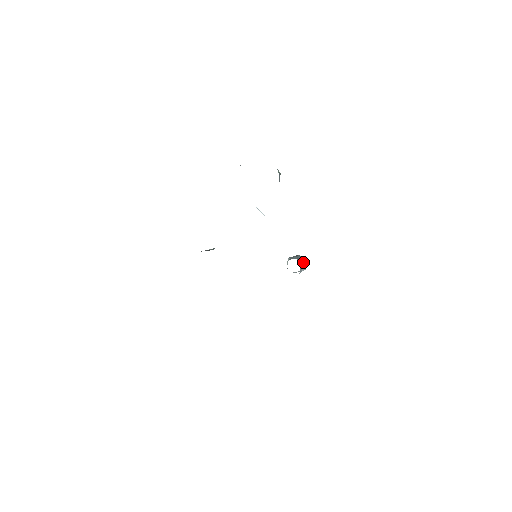
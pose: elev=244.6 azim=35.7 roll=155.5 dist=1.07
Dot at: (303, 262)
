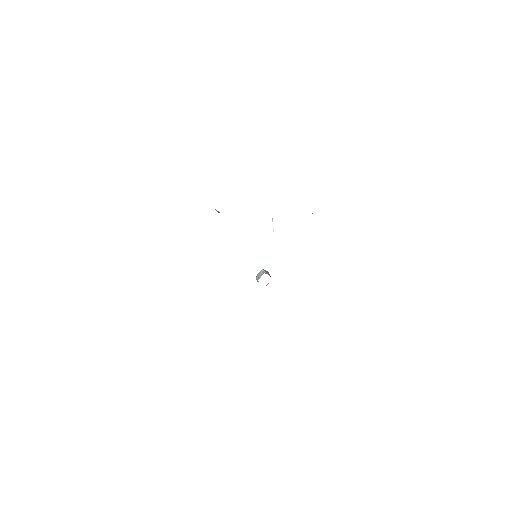
Dot at: occluded
